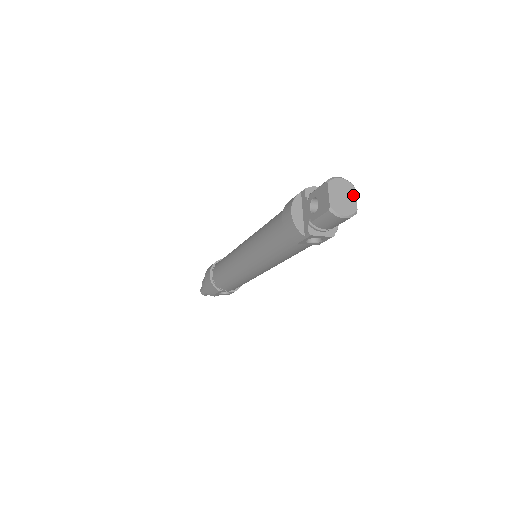
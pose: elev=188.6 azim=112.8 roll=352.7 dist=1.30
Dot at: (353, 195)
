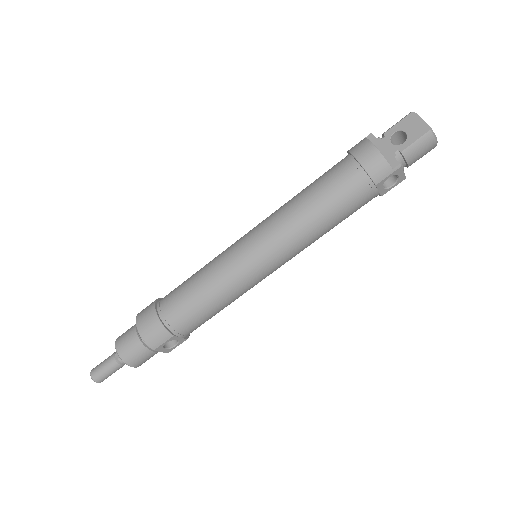
Dot at: occluded
